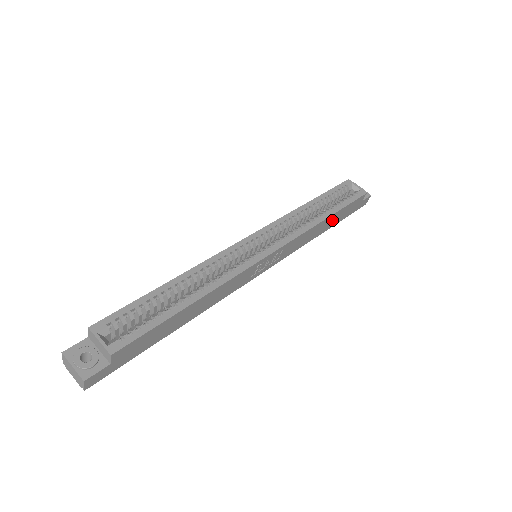
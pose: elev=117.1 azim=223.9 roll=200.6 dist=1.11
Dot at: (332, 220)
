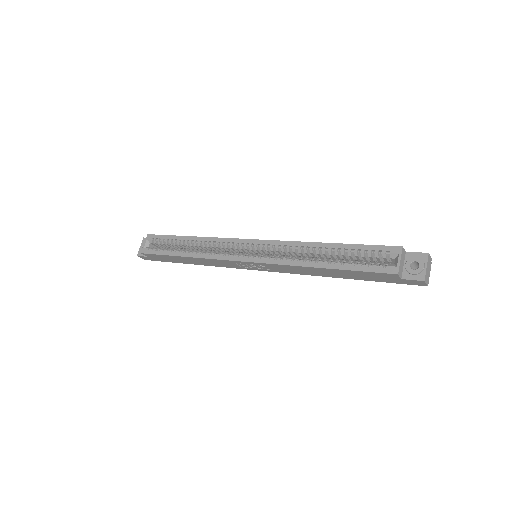
Dot at: (340, 273)
